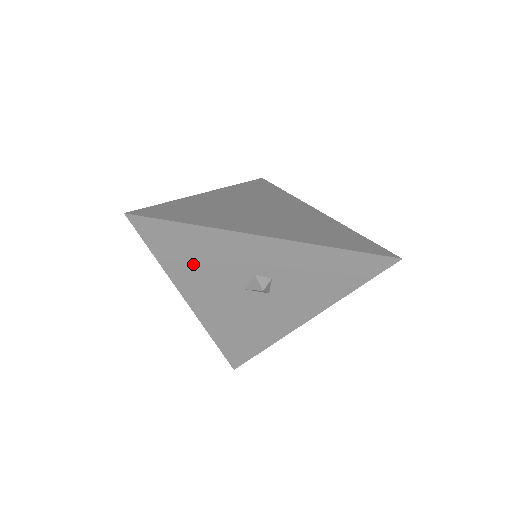
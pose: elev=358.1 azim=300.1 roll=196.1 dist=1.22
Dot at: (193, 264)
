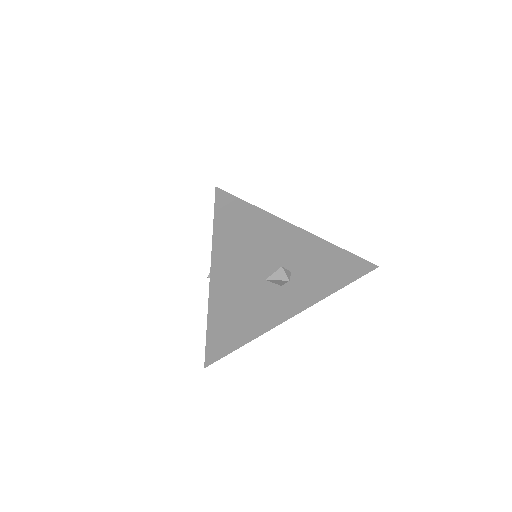
Dot at: (240, 249)
